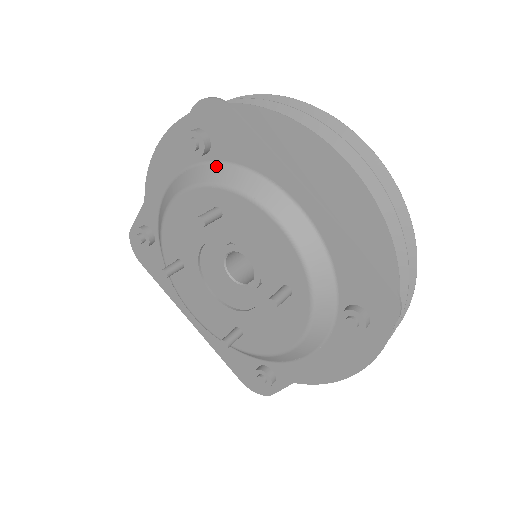
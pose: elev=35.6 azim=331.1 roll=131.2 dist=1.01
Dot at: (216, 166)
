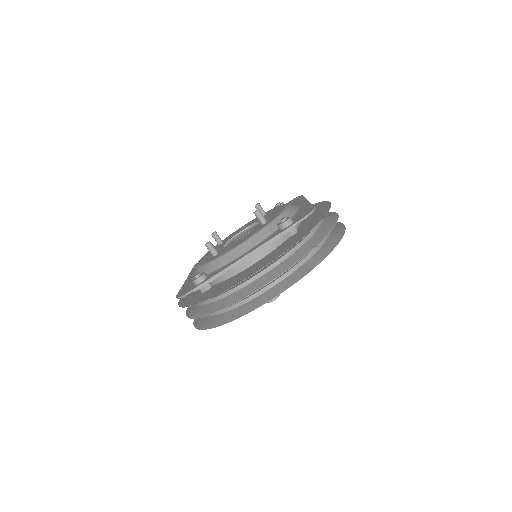
Dot at: occluded
